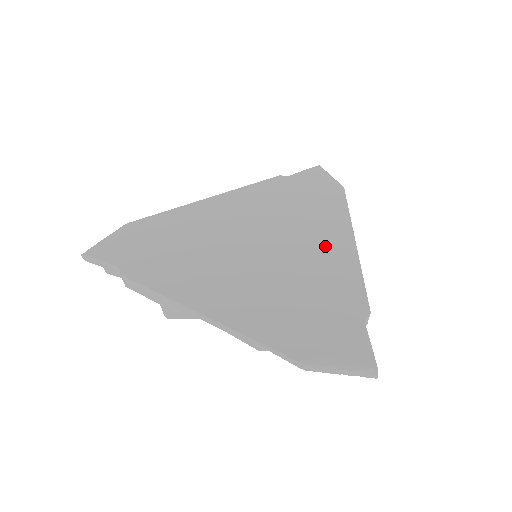
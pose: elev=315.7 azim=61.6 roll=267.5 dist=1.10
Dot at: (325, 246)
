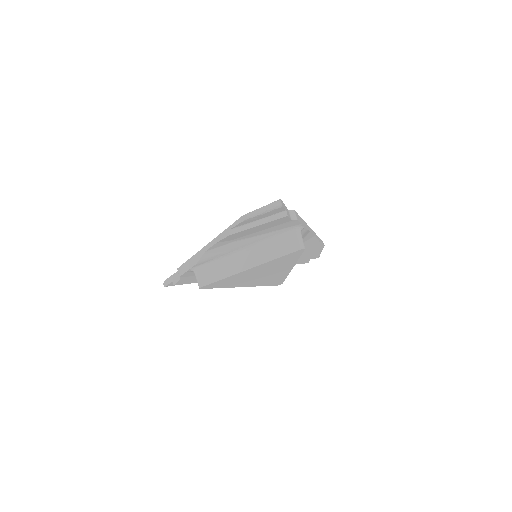
Dot at: occluded
